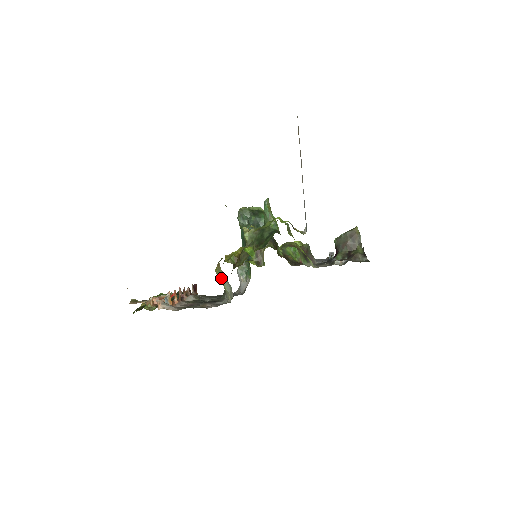
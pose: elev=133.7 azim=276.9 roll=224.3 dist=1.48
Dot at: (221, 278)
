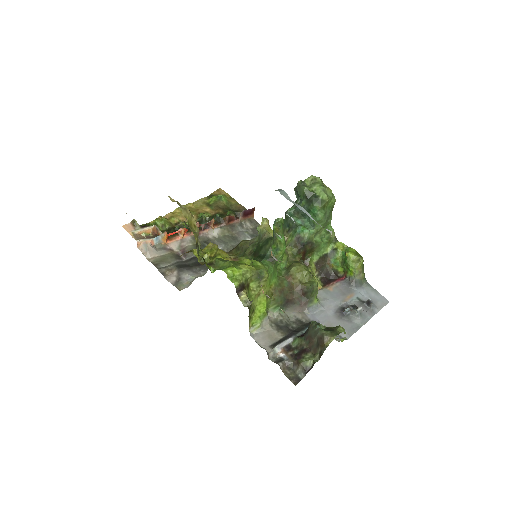
Dot at: occluded
